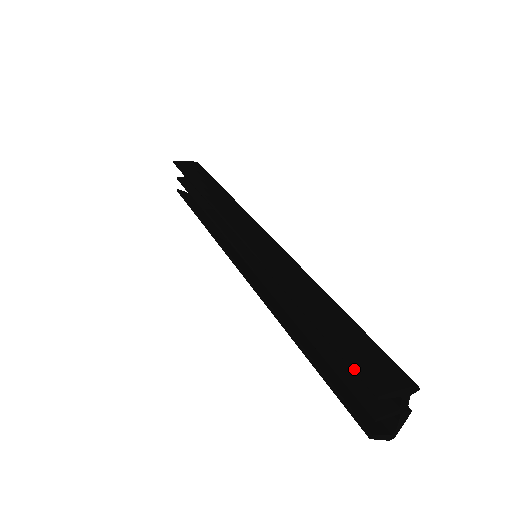
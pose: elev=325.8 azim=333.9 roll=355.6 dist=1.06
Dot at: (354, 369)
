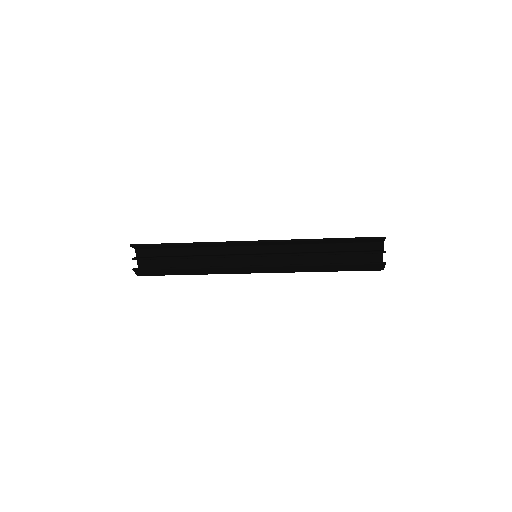
Dot at: (370, 237)
